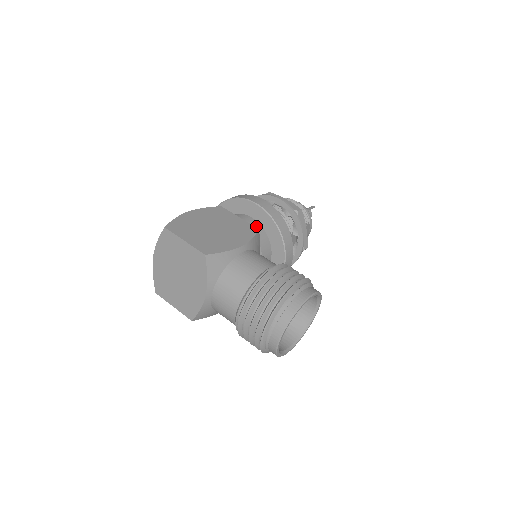
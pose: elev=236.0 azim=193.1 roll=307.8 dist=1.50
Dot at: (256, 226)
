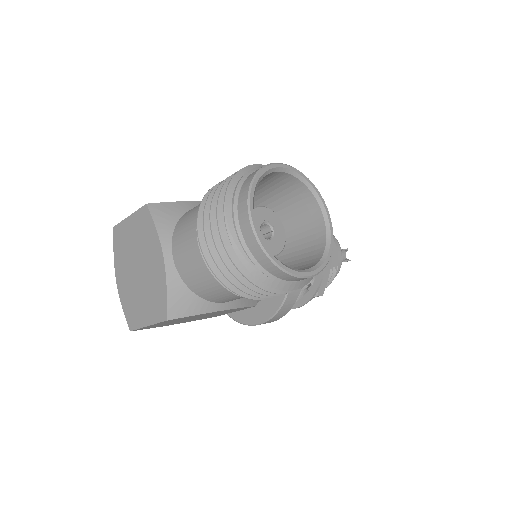
Dot at: occluded
